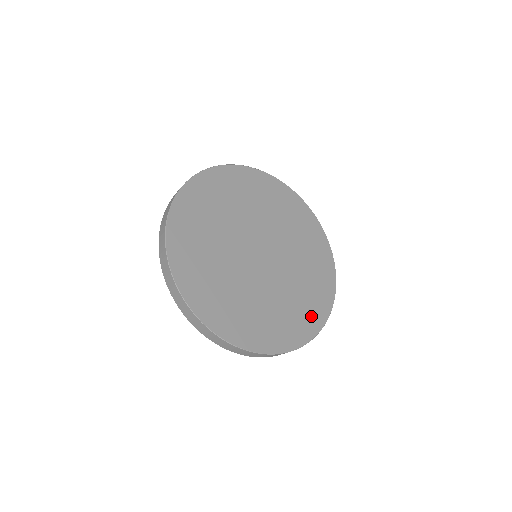
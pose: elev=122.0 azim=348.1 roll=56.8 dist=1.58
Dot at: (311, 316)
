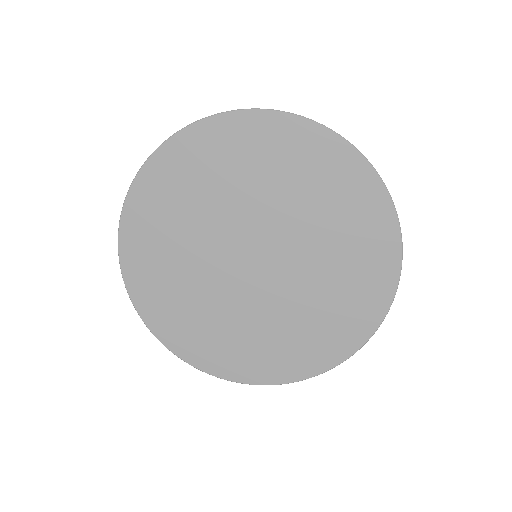
Dot at: (309, 355)
